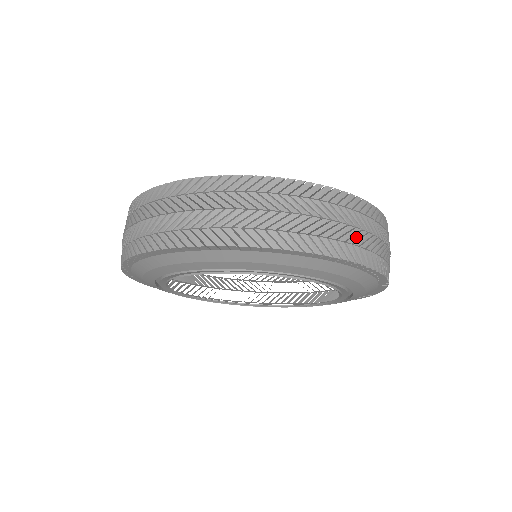
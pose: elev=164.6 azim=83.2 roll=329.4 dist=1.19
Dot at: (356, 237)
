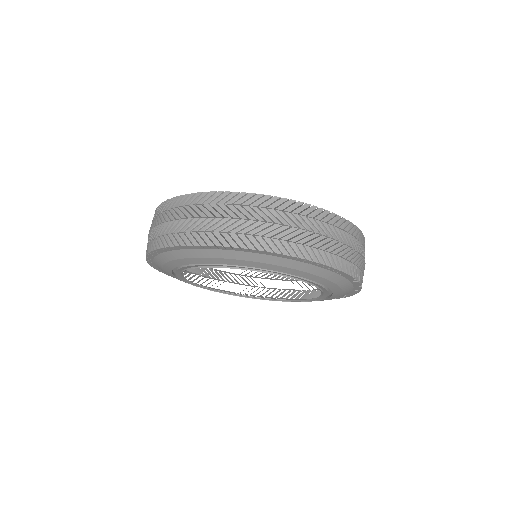
Dot at: (241, 227)
